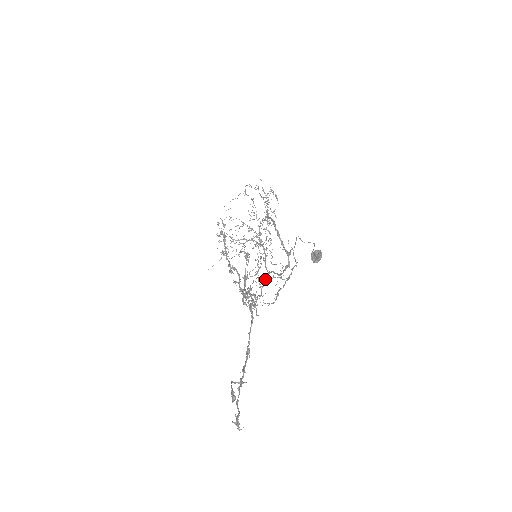
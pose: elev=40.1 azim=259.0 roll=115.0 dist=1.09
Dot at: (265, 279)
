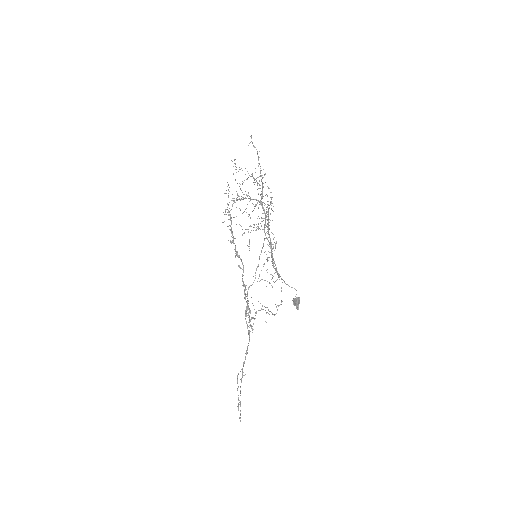
Dot at: occluded
